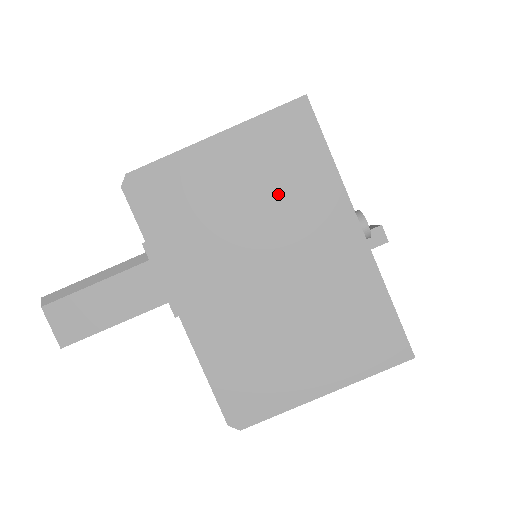
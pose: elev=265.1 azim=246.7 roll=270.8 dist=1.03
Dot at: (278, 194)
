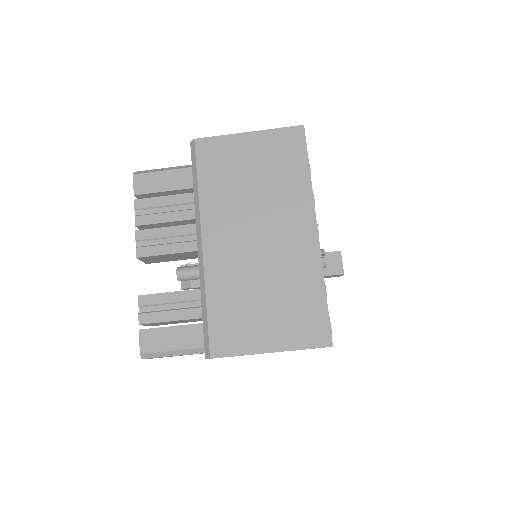
Dot at: occluded
